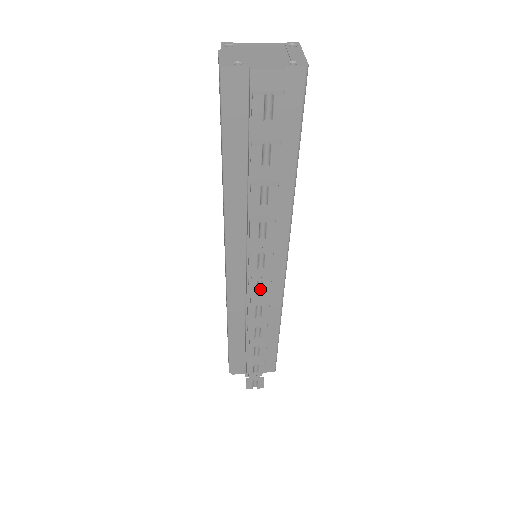
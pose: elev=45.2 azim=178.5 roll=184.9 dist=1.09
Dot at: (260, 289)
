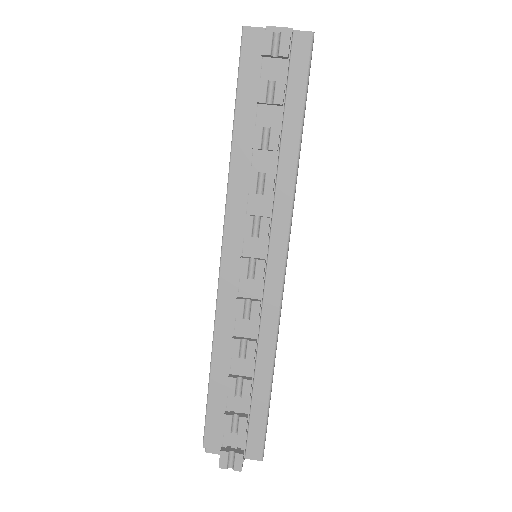
Dot at: (252, 273)
